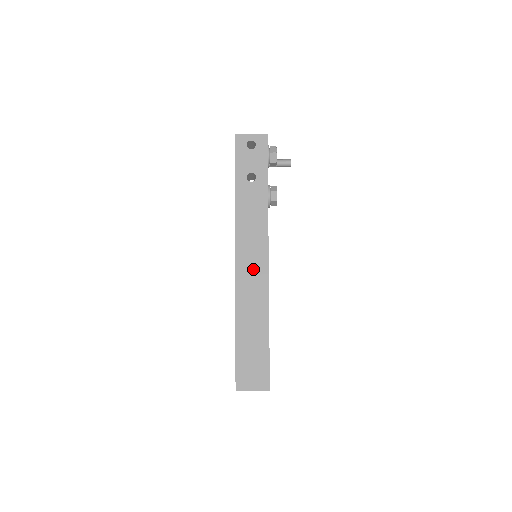
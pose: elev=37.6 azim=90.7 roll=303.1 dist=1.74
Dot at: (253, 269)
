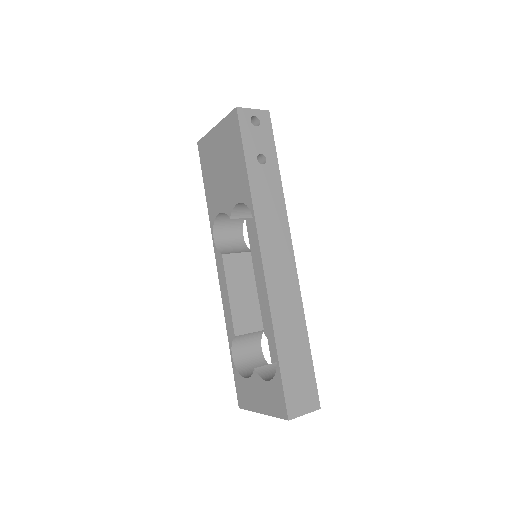
Dot at: (281, 268)
